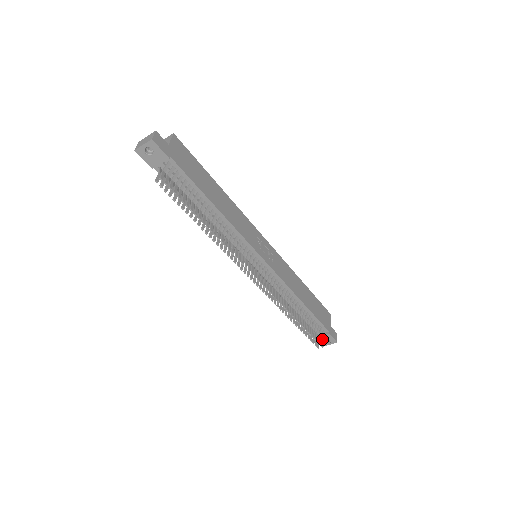
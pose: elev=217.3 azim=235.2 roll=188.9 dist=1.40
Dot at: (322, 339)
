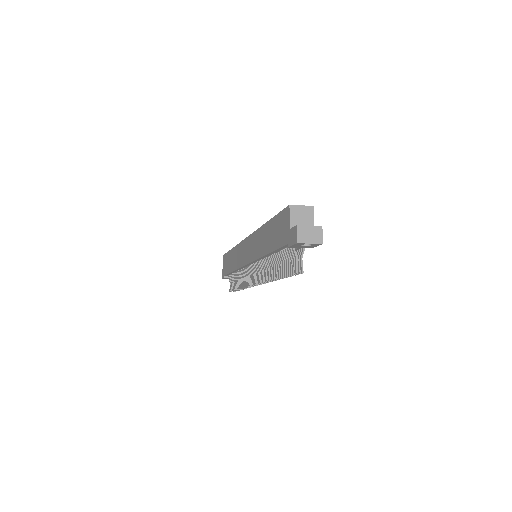
Dot at: occluded
